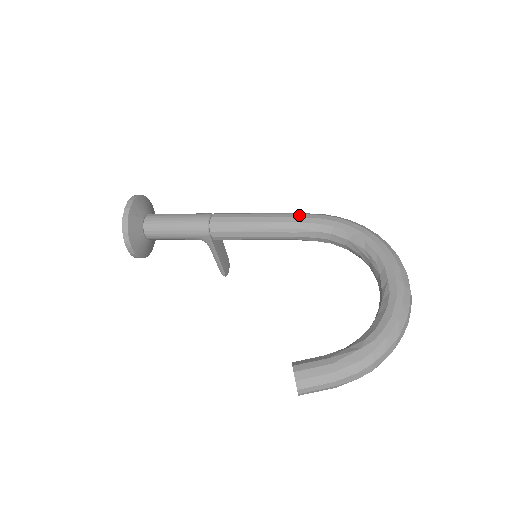
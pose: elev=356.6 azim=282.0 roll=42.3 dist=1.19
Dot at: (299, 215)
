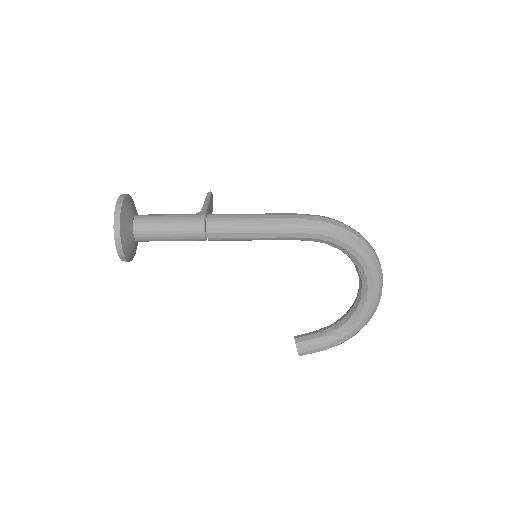
Dot at: (297, 230)
